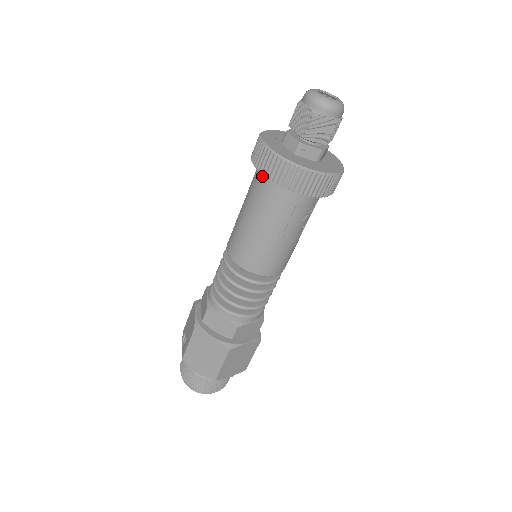
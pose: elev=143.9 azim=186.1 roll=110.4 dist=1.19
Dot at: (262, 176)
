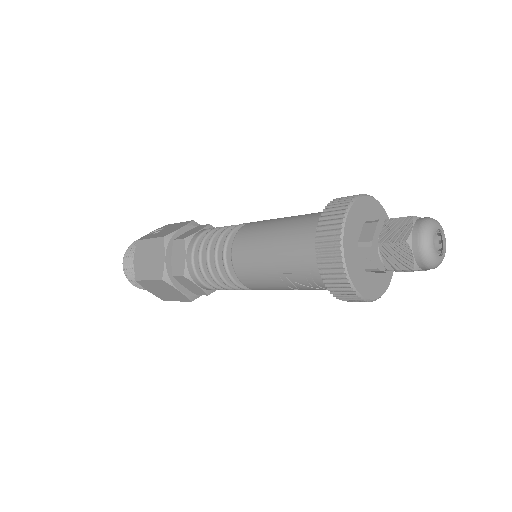
Dot at: occluded
